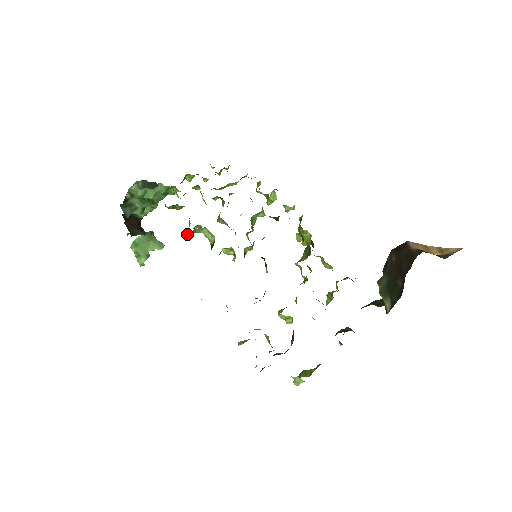
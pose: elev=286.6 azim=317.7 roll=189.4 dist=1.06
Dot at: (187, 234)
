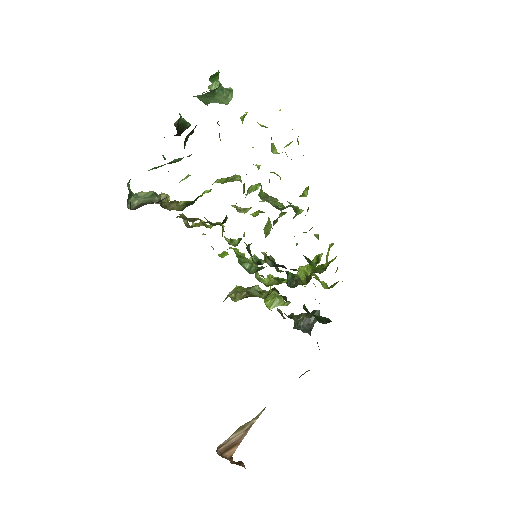
Dot at: occluded
